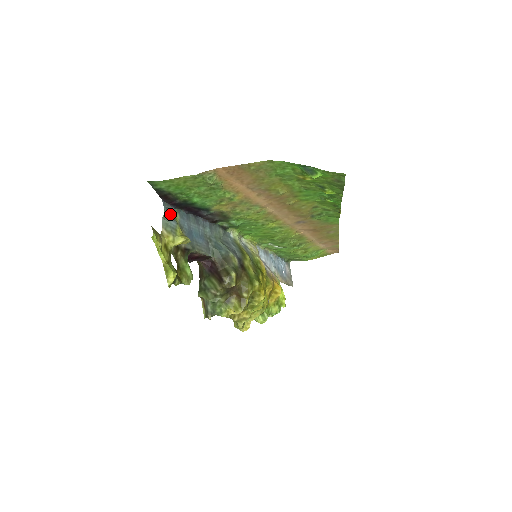
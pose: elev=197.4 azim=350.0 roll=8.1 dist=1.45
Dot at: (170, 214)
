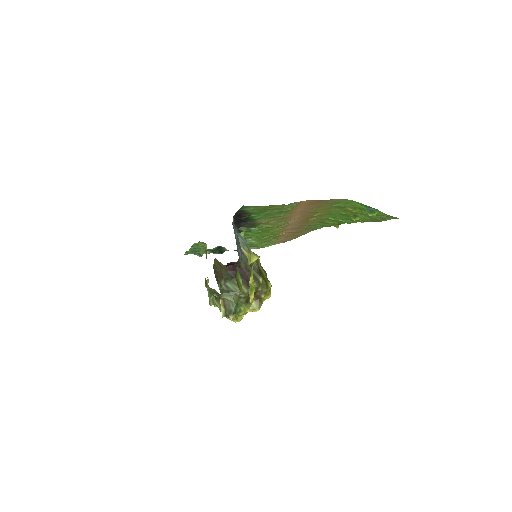
Dot at: occluded
